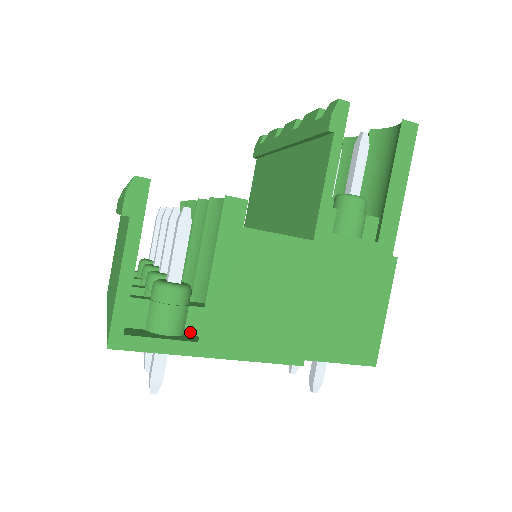
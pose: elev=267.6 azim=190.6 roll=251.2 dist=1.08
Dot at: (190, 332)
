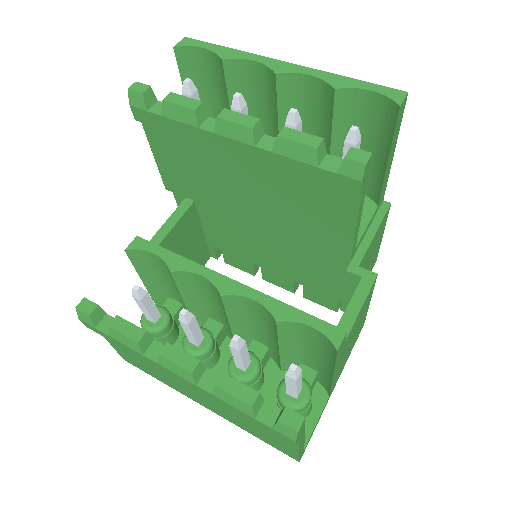
Dot at: (312, 390)
